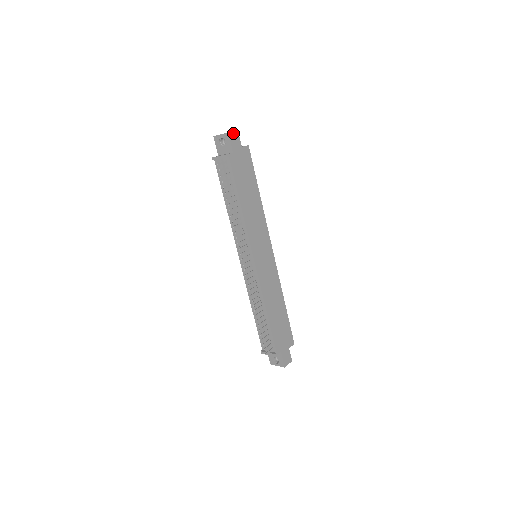
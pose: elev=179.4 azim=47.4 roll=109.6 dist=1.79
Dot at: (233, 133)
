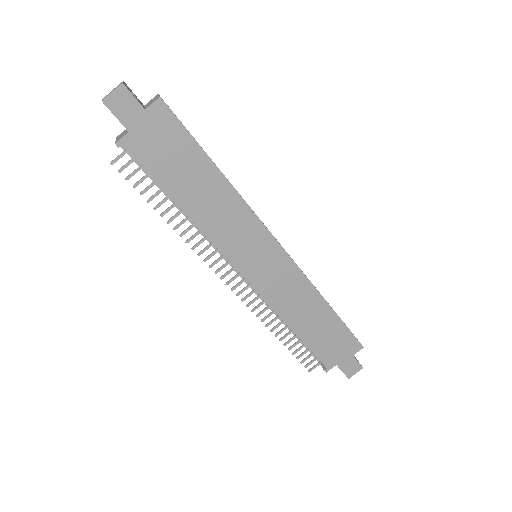
Dot at: (114, 95)
